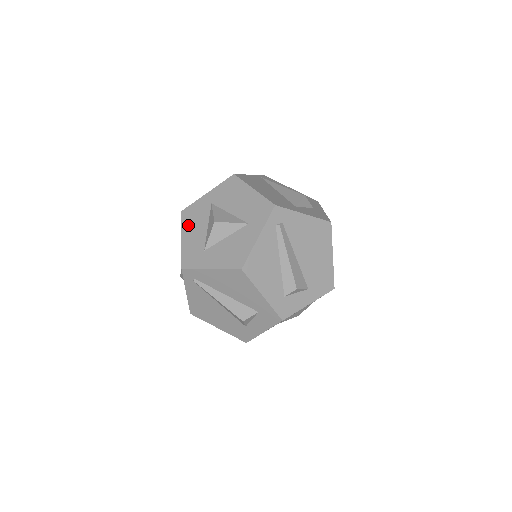
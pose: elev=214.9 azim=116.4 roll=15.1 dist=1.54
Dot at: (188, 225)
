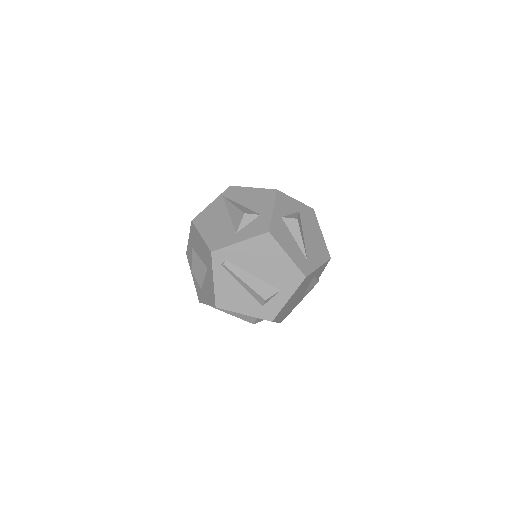
Dot at: (191, 266)
